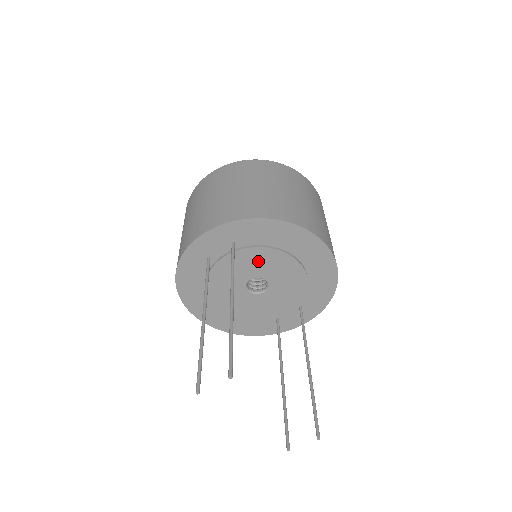
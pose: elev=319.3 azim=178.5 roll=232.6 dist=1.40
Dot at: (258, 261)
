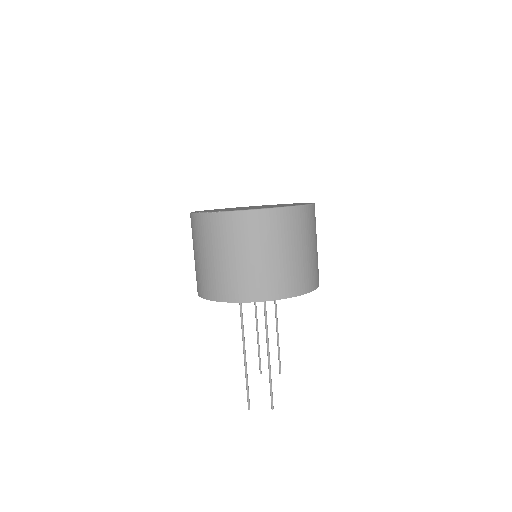
Dot at: occluded
